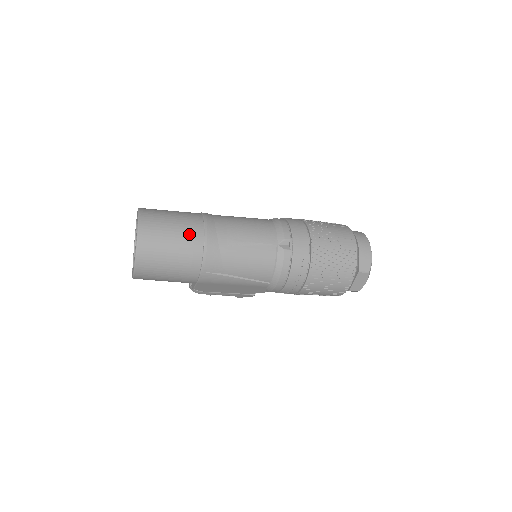
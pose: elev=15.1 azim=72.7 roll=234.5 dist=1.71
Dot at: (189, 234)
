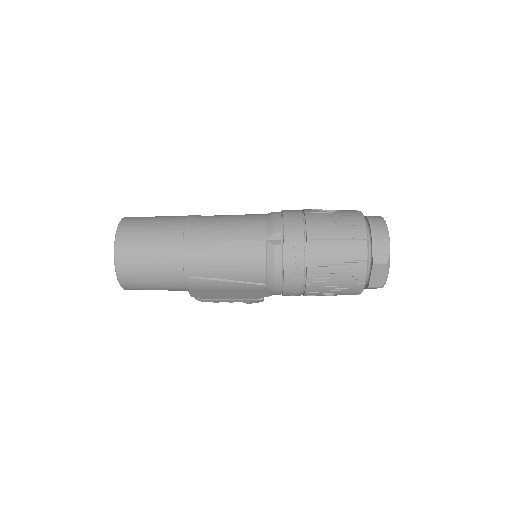
Dot at: (167, 238)
